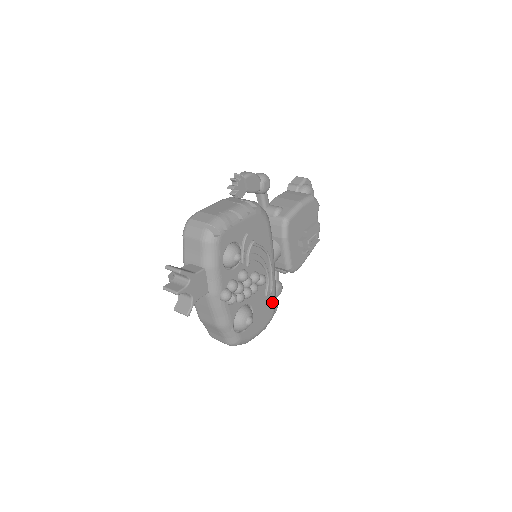
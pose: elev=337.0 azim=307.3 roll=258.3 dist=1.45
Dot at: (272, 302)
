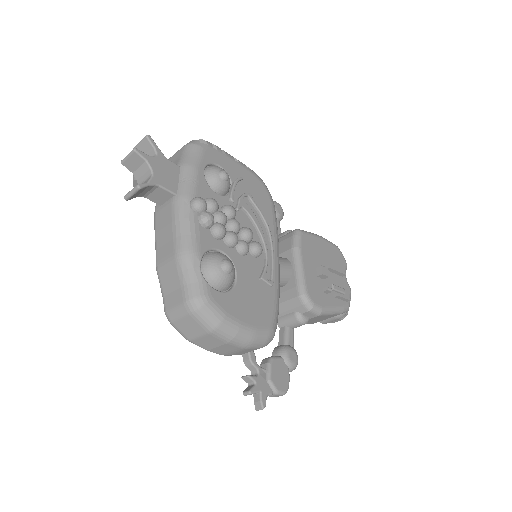
Dot at: (271, 305)
